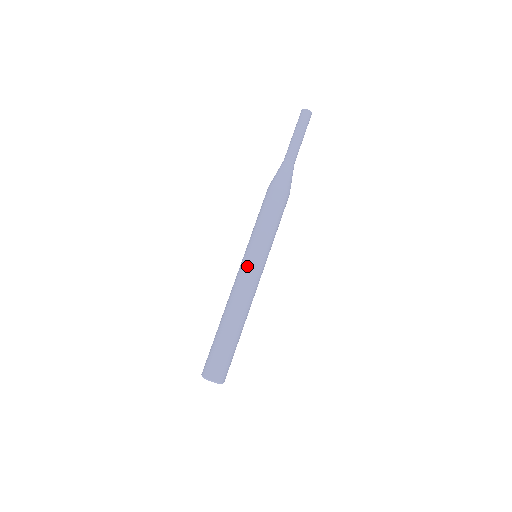
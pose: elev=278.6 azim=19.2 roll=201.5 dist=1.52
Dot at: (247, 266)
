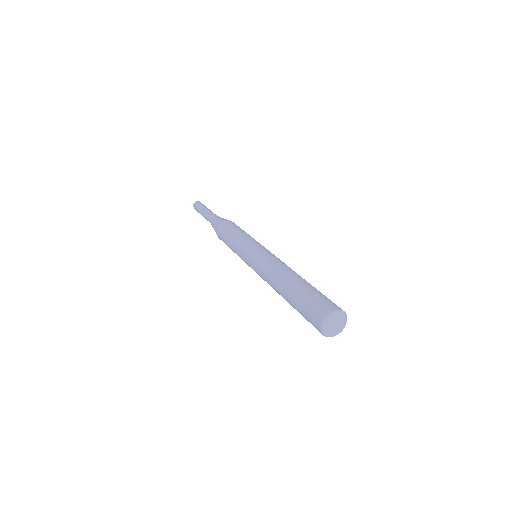
Dot at: (252, 260)
